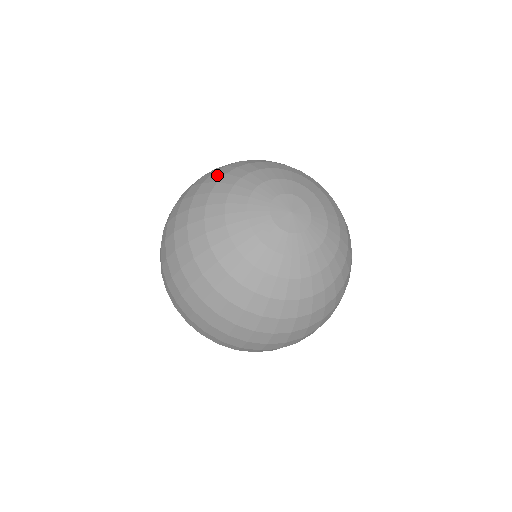
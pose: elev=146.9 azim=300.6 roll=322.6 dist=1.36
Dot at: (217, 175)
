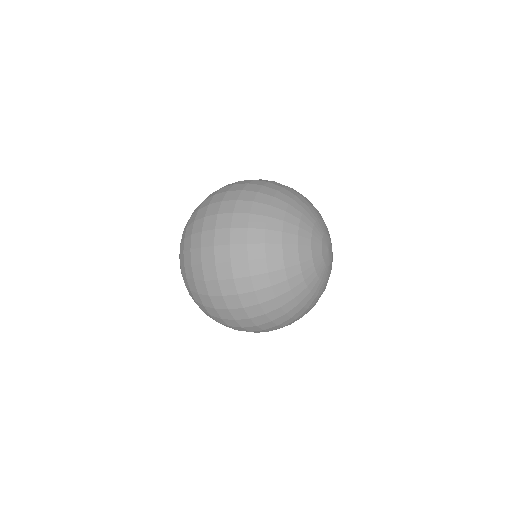
Dot at: (274, 247)
